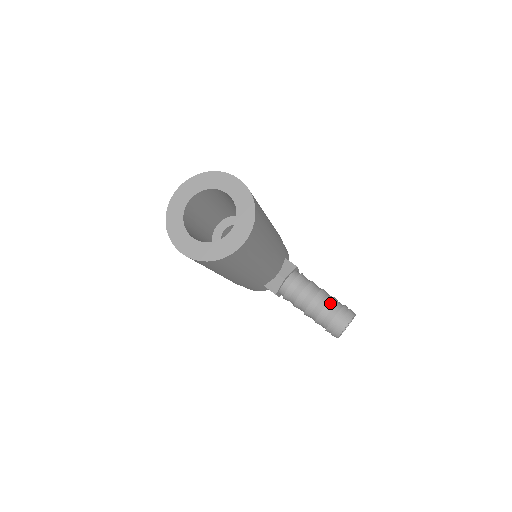
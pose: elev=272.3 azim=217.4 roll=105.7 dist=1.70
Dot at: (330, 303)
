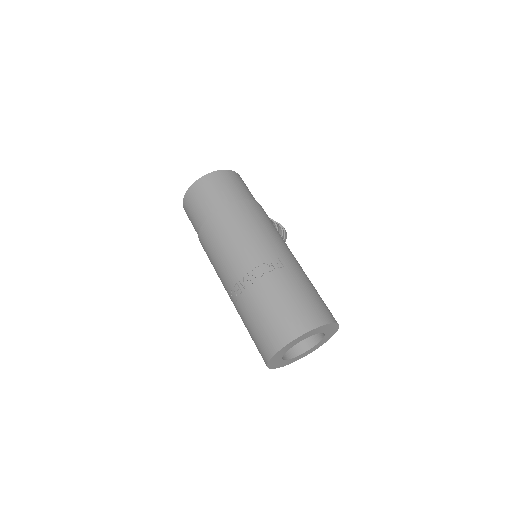
Dot at: occluded
